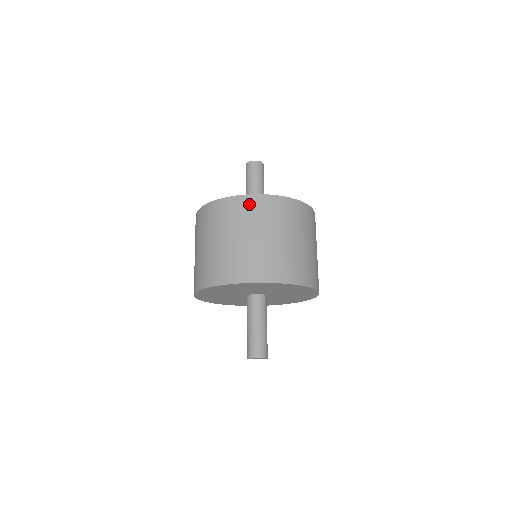
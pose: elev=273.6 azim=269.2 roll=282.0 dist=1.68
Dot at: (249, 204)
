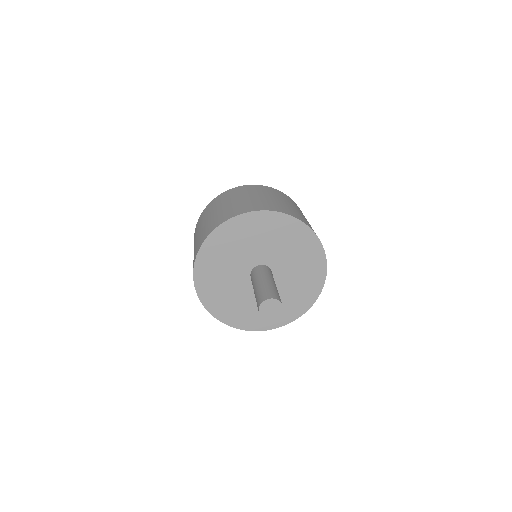
Dot at: (242, 188)
